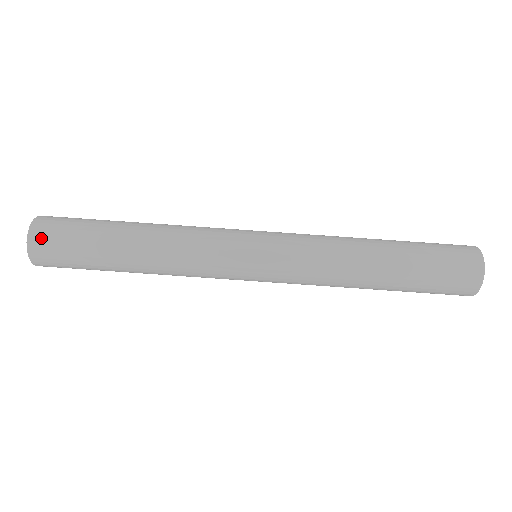
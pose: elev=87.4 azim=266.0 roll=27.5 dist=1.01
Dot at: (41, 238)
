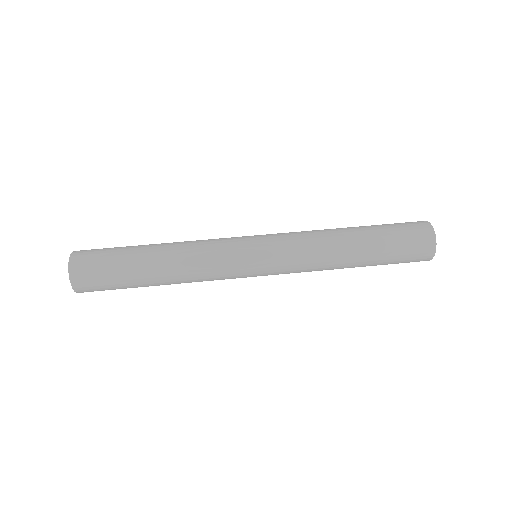
Dot at: (81, 276)
